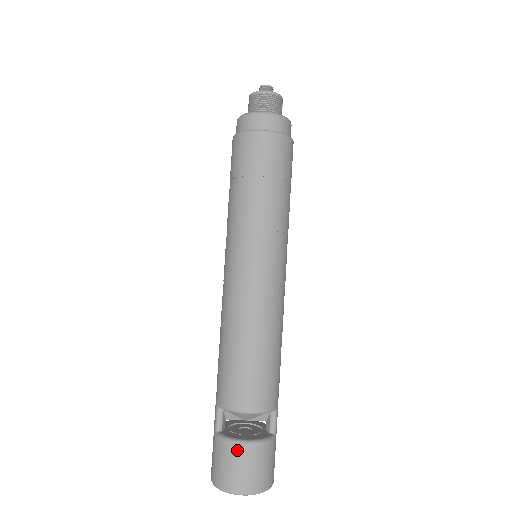
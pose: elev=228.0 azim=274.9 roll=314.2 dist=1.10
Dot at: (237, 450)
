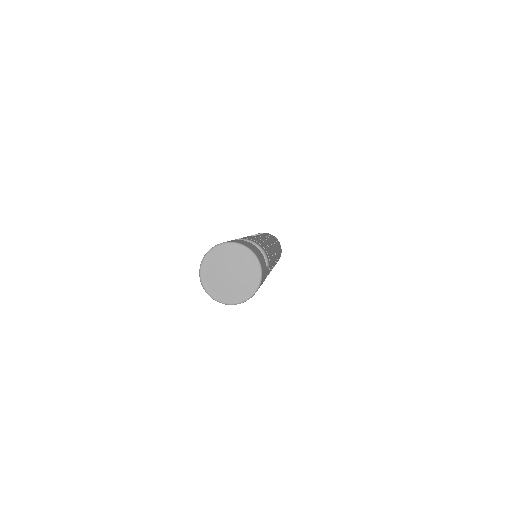
Dot at: (240, 240)
